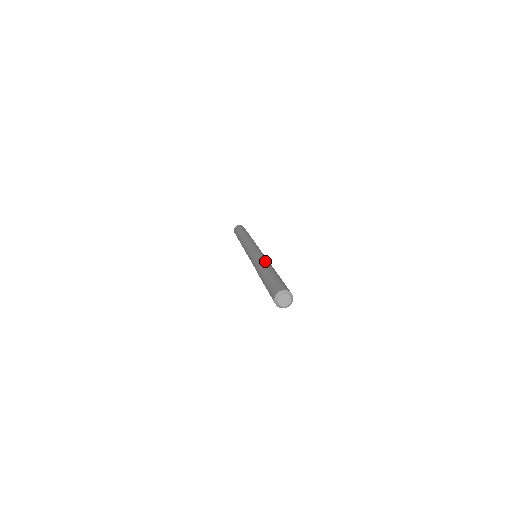
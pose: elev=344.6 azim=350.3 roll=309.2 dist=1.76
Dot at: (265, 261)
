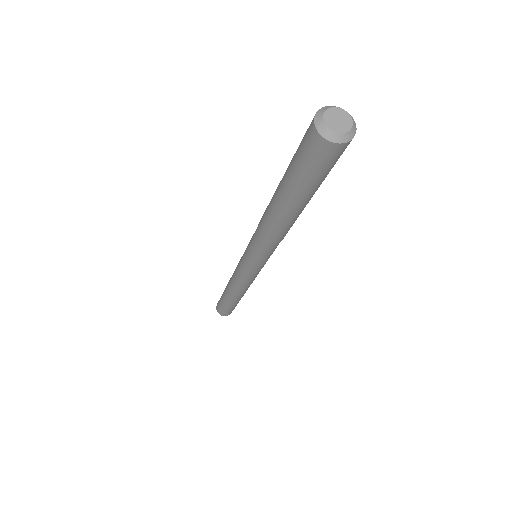
Dot at: occluded
